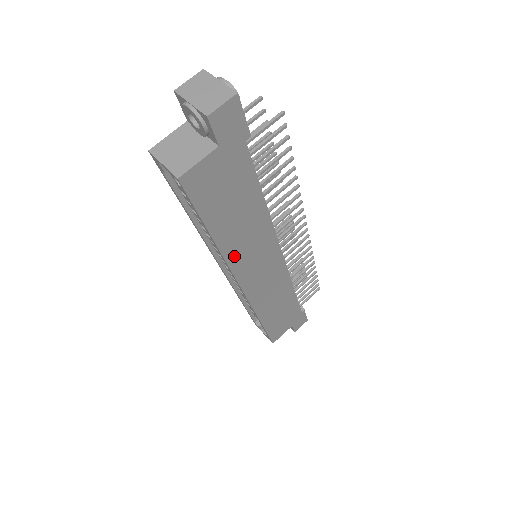
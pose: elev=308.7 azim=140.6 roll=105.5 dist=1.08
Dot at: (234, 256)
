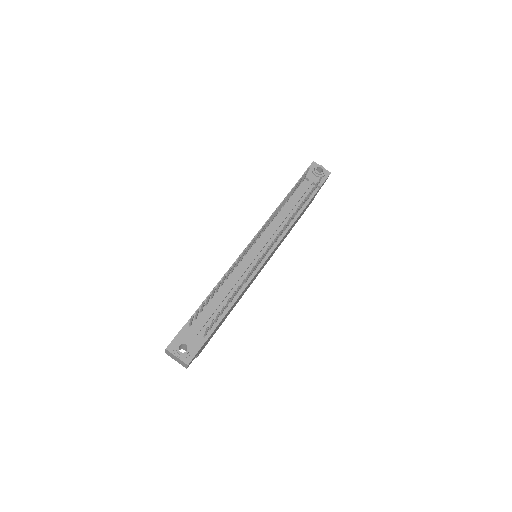
Dot at: (242, 295)
